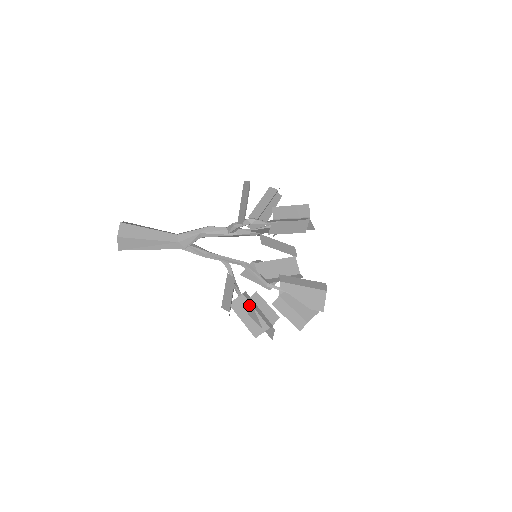
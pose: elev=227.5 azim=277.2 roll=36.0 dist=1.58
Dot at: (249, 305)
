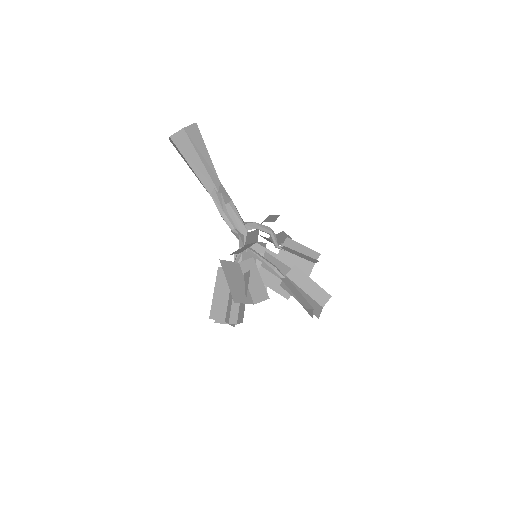
Dot at: (241, 274)
